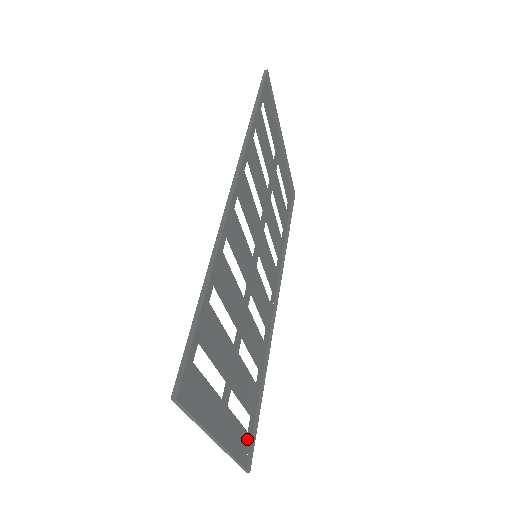
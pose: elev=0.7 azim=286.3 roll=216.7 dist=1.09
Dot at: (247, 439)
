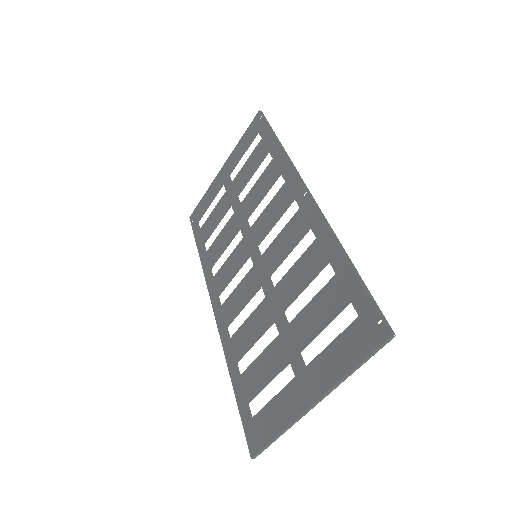
Dot at: (252, 424)
